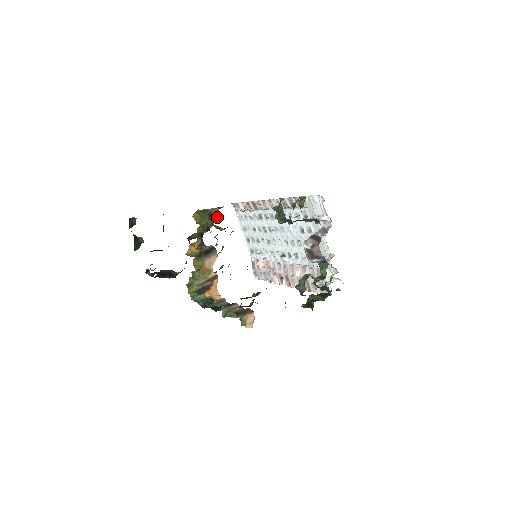
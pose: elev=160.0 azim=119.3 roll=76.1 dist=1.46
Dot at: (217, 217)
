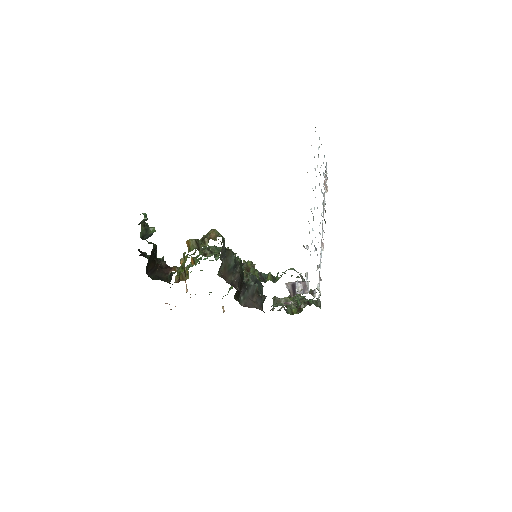
Dot at: occluded
